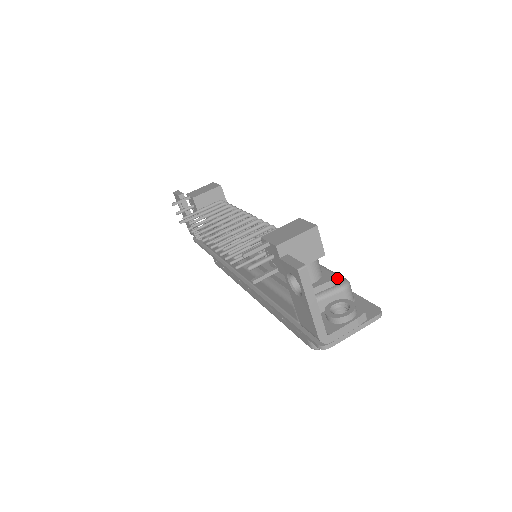
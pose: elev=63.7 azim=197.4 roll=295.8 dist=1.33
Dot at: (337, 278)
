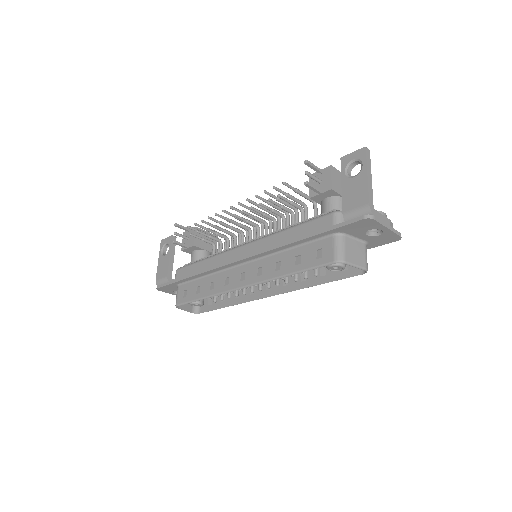
Dot at: occluded
